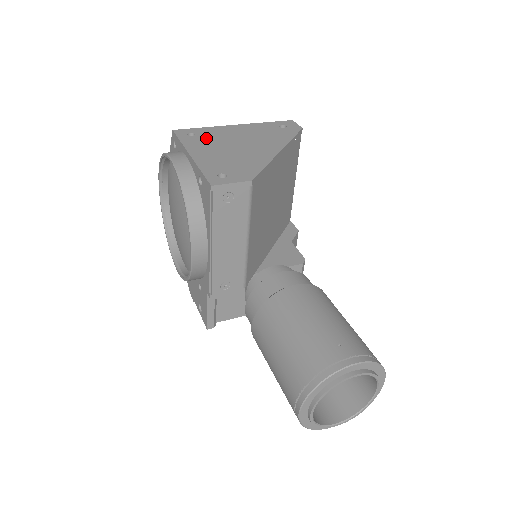
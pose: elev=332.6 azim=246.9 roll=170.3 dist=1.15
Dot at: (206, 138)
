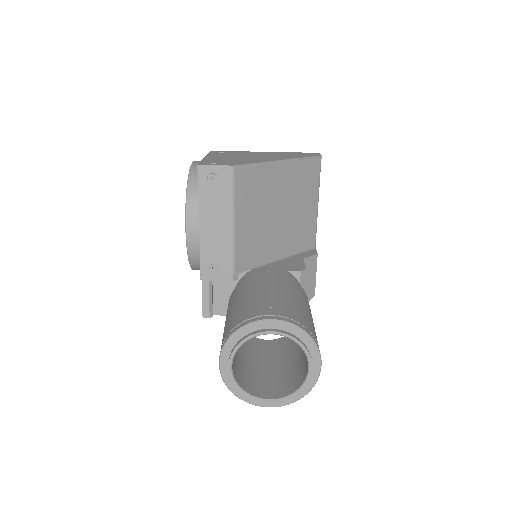
Dot at: (230, 154)
